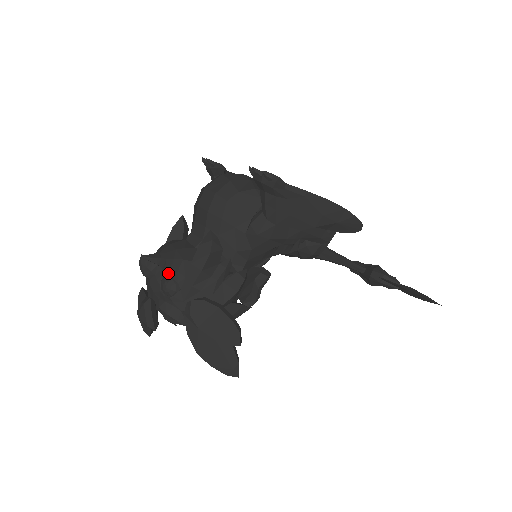
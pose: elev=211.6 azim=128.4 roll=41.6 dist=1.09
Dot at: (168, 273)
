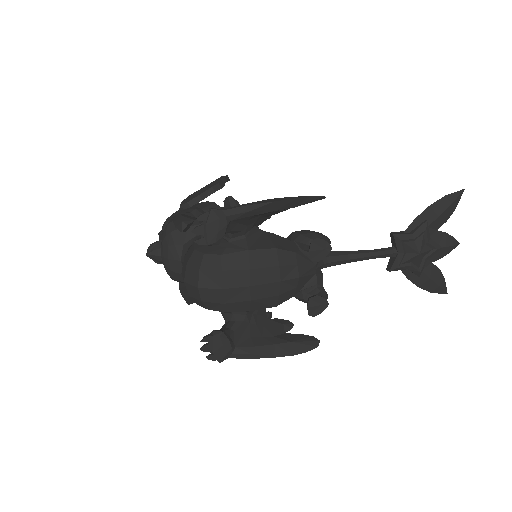
Dot at: occluded
